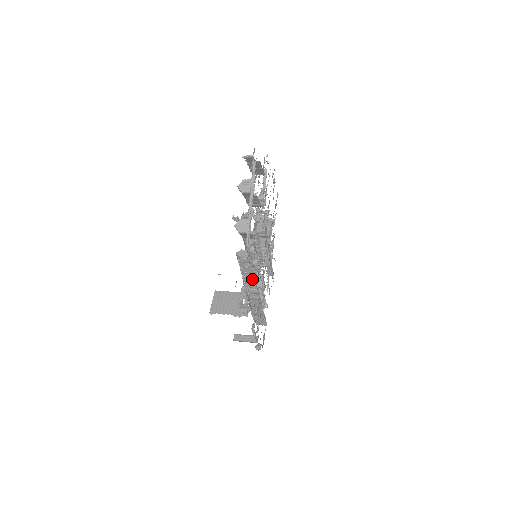
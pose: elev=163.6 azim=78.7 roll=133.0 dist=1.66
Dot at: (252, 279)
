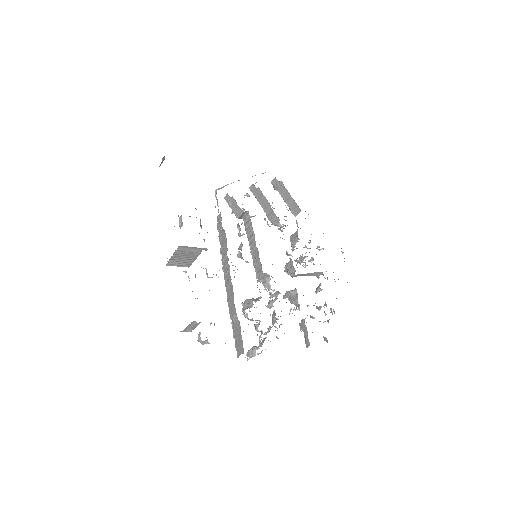
Dot at: (225, 246)
